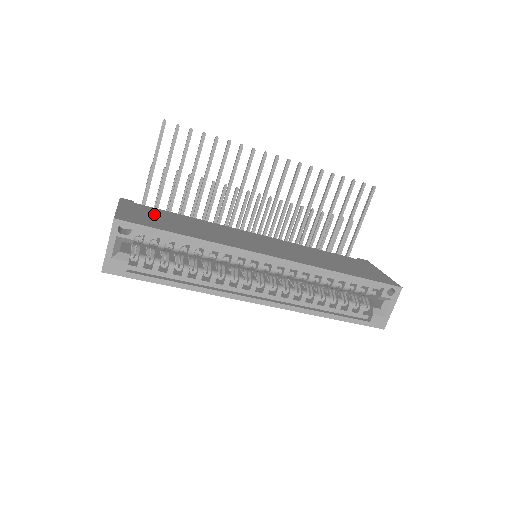
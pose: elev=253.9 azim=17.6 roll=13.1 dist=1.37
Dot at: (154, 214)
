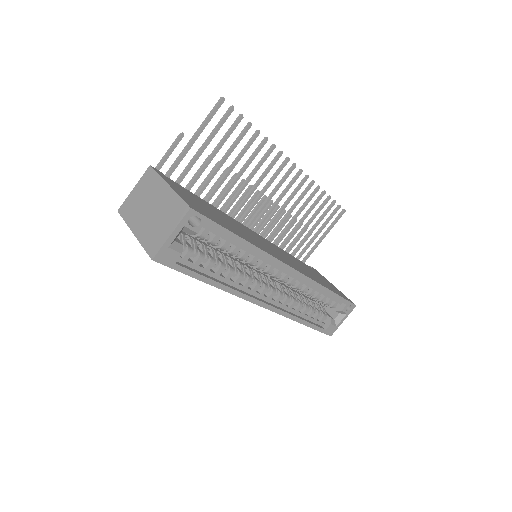
Dot at: (195, 199)
